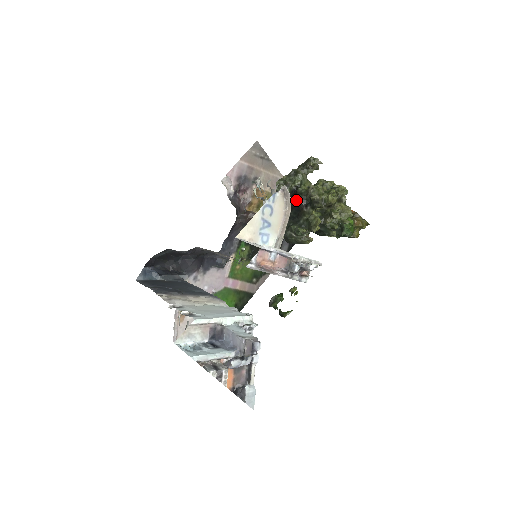
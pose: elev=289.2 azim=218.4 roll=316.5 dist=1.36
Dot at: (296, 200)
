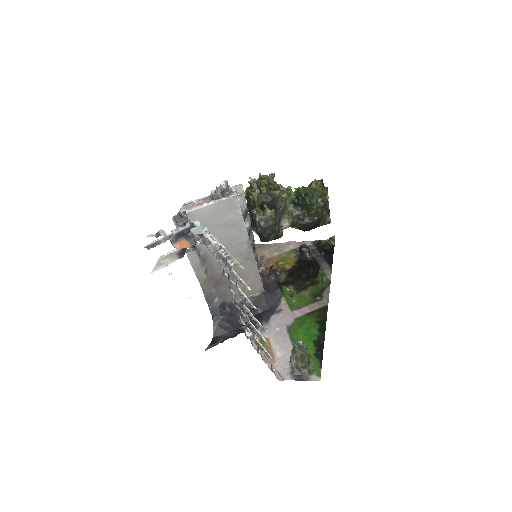
Dot at: (249, 212)
